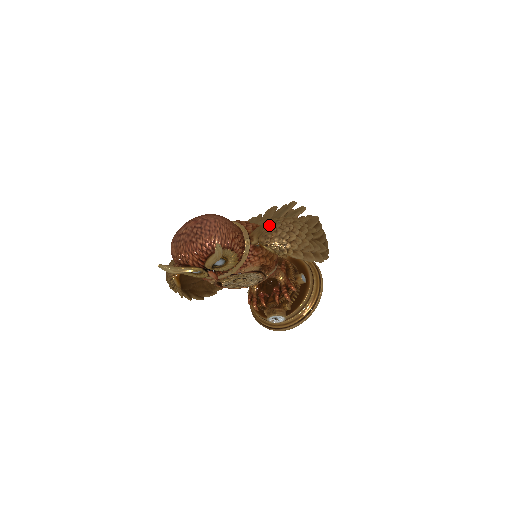
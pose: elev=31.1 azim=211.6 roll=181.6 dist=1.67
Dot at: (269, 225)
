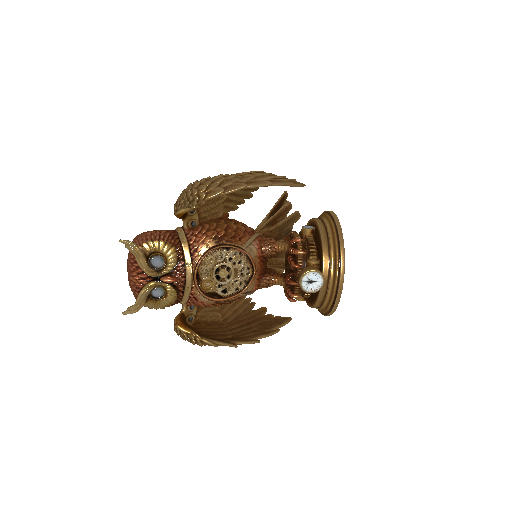
Dot at: occluded
